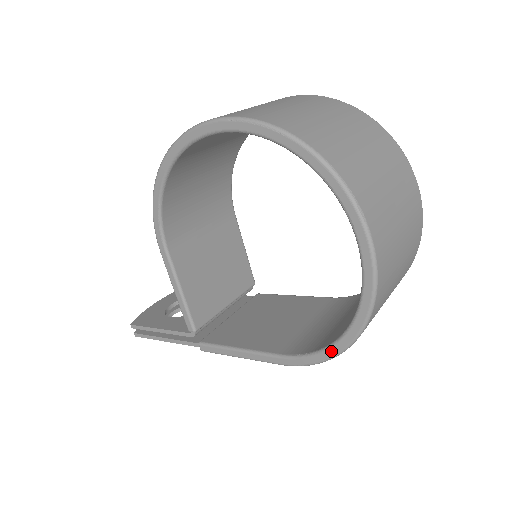
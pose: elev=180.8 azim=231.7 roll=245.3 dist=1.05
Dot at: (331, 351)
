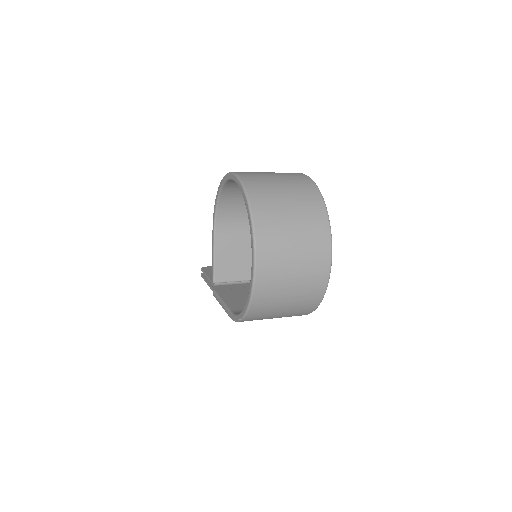
Dot at: (240, 316)
